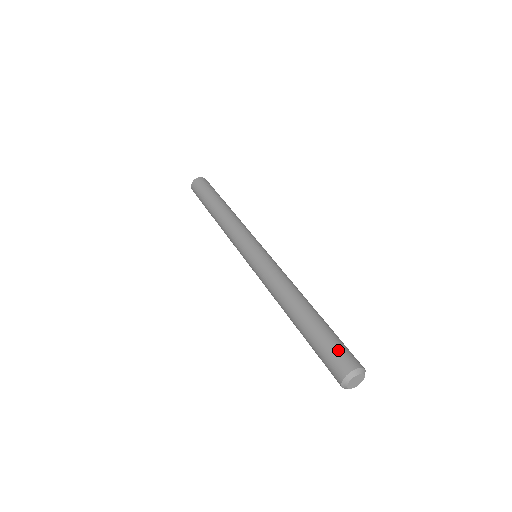
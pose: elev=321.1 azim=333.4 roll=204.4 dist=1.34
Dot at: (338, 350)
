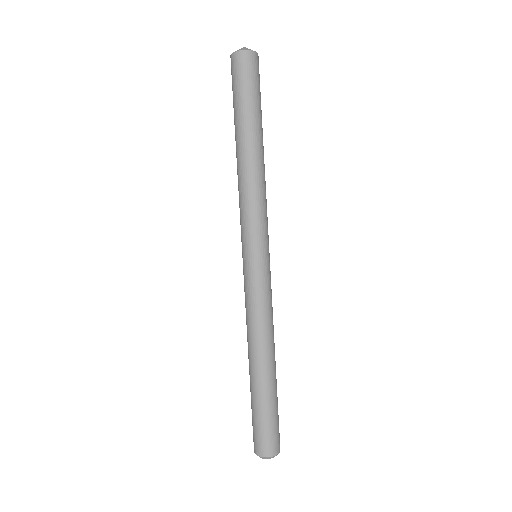
Dot at: (271, 433)
